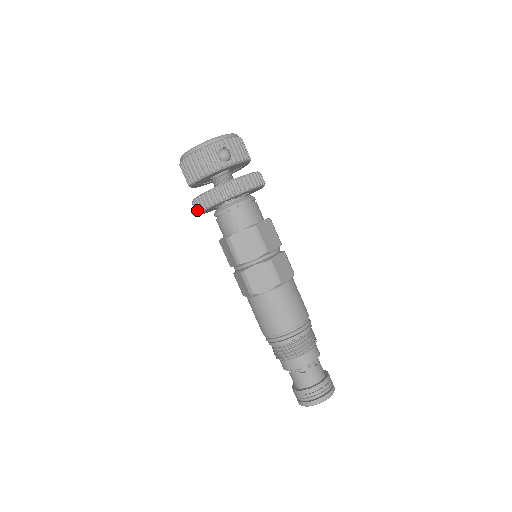
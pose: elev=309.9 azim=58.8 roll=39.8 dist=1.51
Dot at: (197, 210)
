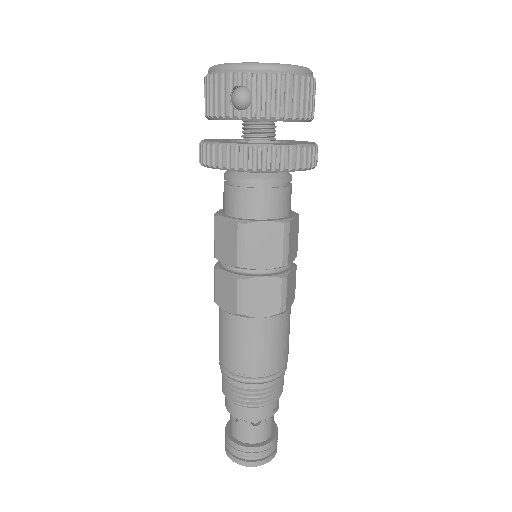
Dot at: occluded
